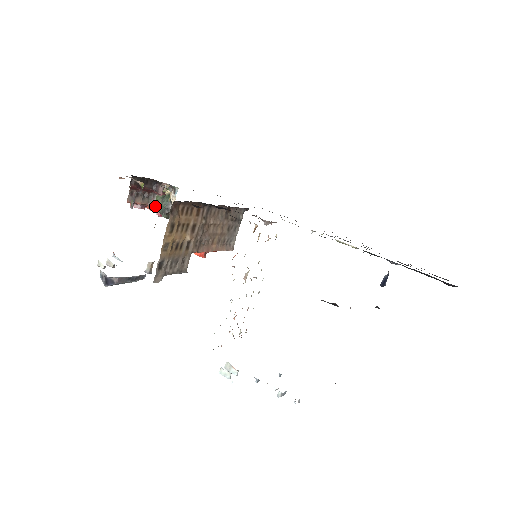
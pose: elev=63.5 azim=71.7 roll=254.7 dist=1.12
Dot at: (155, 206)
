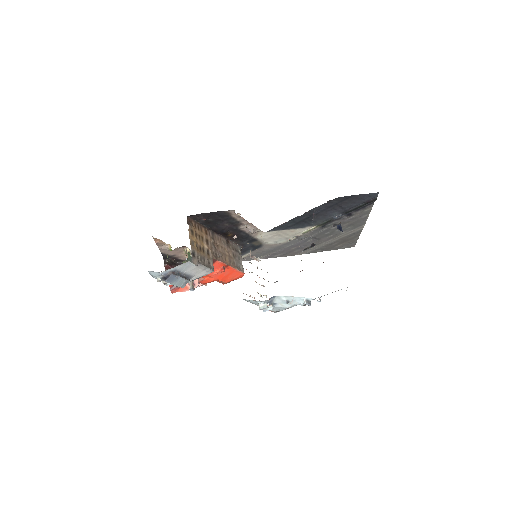
Dot at: occluded
